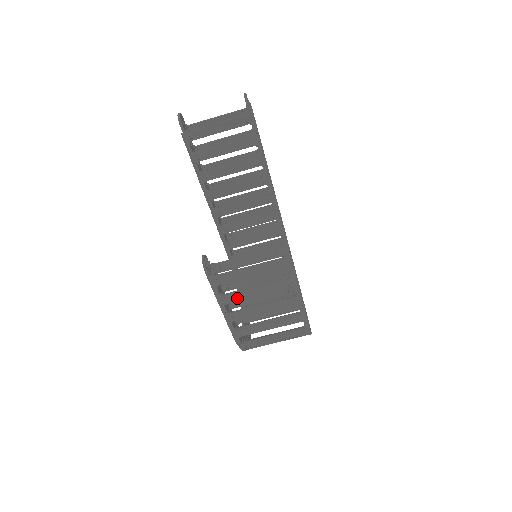
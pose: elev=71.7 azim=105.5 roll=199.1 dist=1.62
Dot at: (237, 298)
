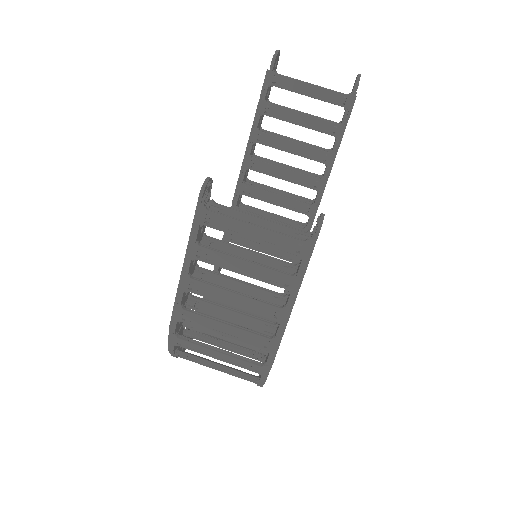
Dot at: (213, 260)
